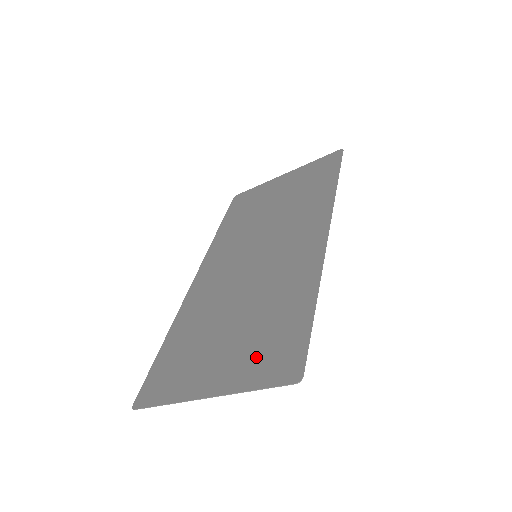
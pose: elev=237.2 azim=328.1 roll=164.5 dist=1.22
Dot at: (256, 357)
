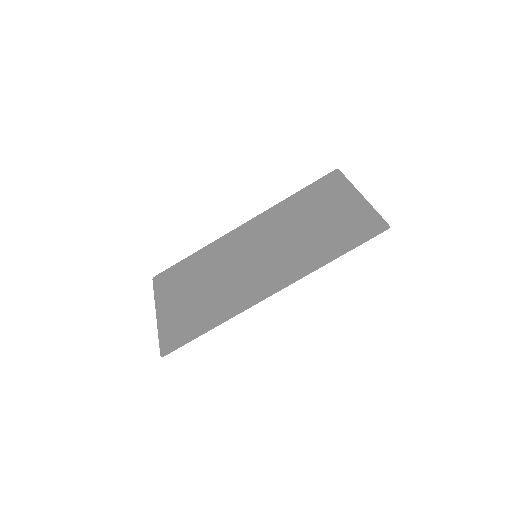
Dot at: (176, 322)
